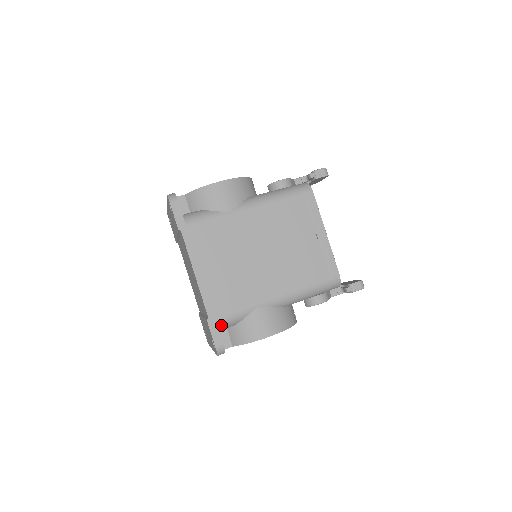
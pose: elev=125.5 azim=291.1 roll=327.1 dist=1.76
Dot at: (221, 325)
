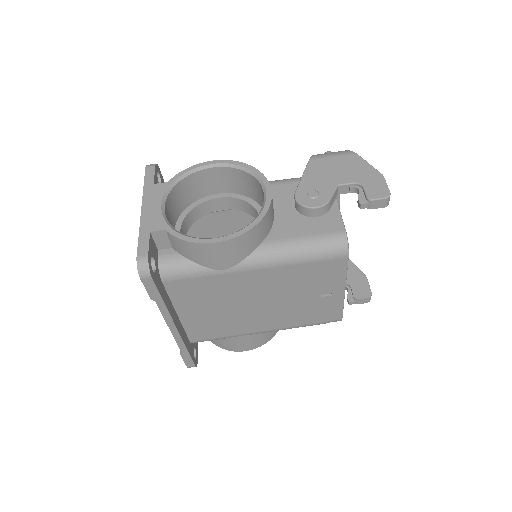
Dot at: occluded
